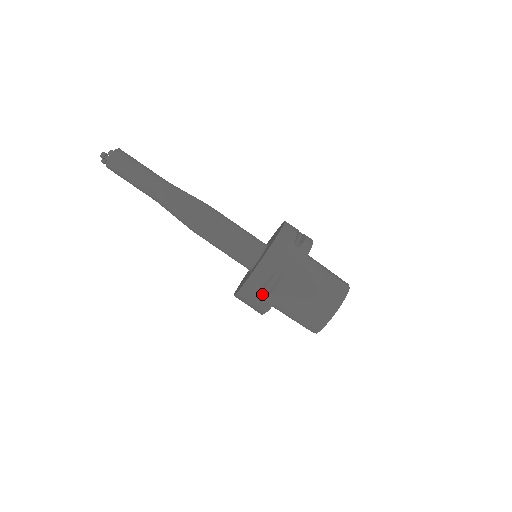
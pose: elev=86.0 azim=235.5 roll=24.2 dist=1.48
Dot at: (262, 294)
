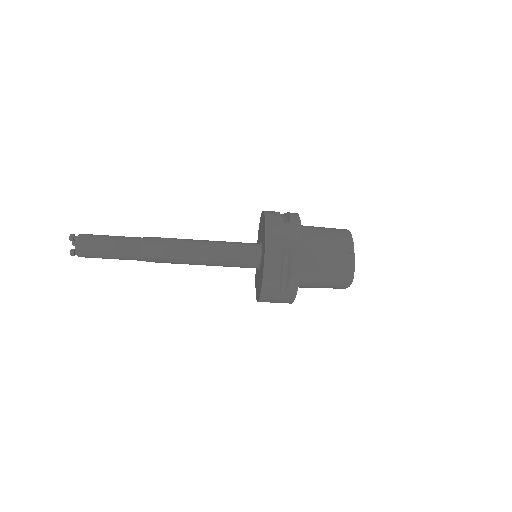
Dot at: occluded
